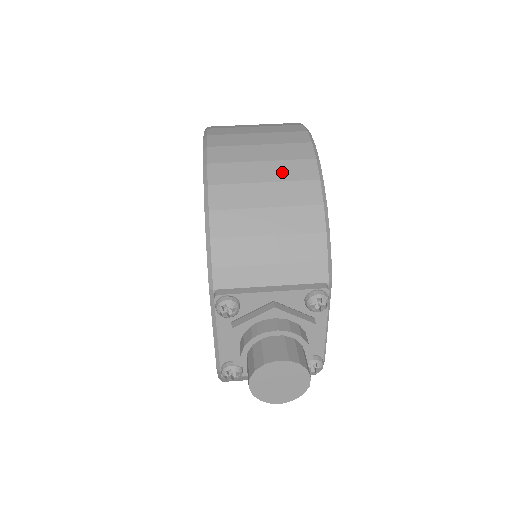
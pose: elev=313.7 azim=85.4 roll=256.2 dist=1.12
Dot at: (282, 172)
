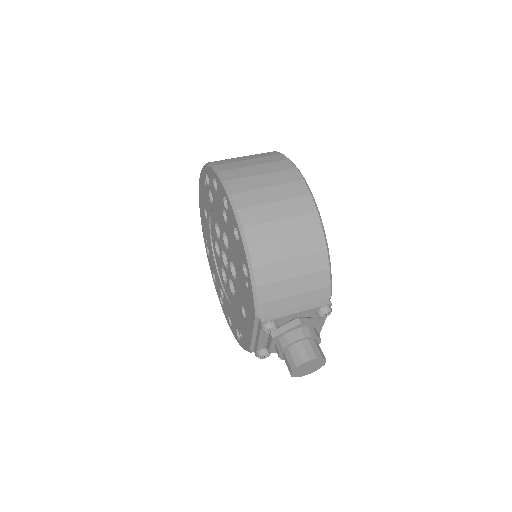
Dot at: (297, 228)
